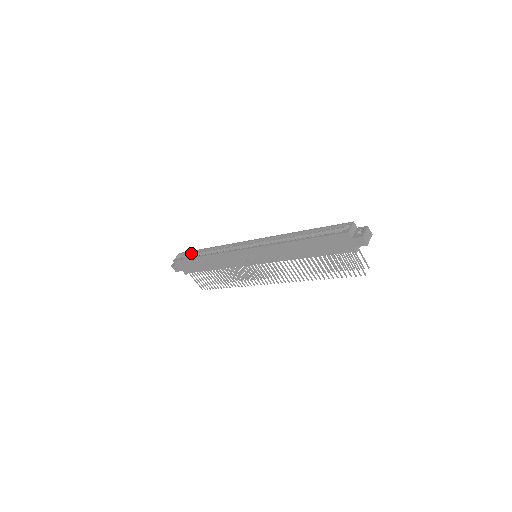
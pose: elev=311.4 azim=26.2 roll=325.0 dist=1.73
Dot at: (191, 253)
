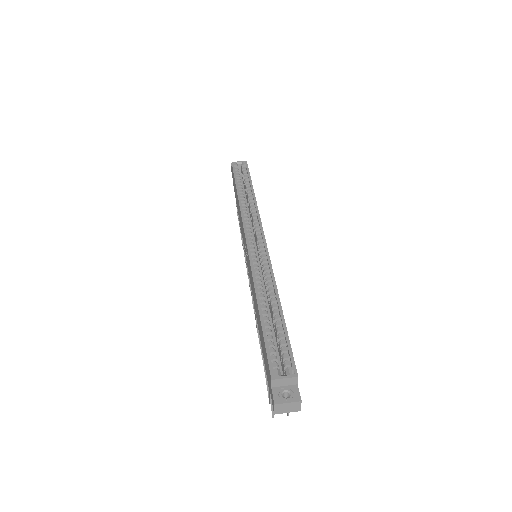
Dot at: (247, 175)
